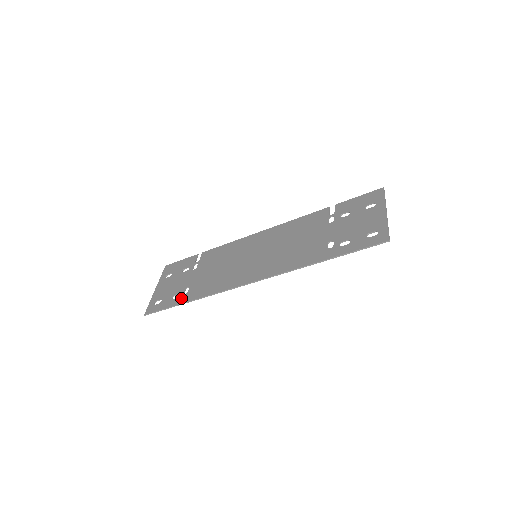
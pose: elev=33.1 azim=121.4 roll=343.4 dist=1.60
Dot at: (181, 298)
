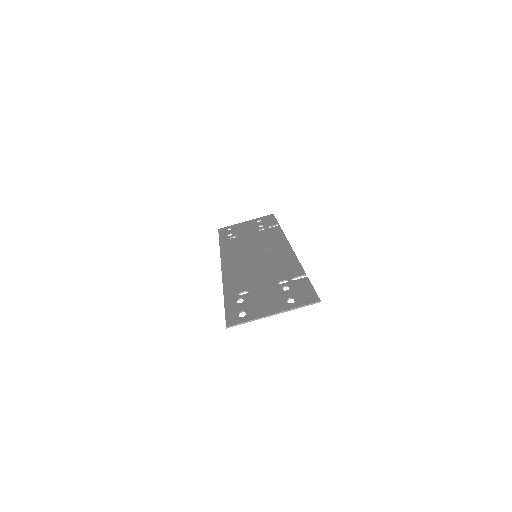
Dot at: (225, 238)
